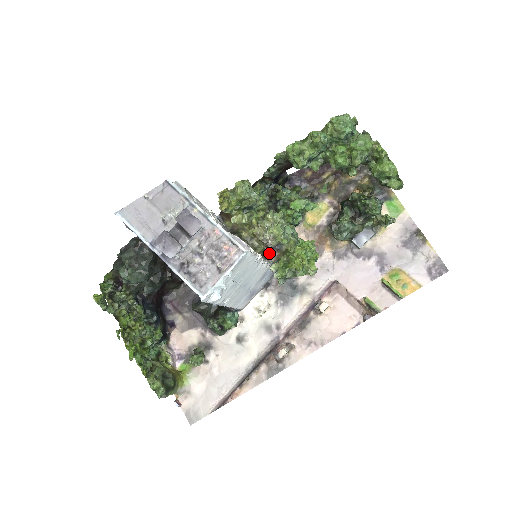
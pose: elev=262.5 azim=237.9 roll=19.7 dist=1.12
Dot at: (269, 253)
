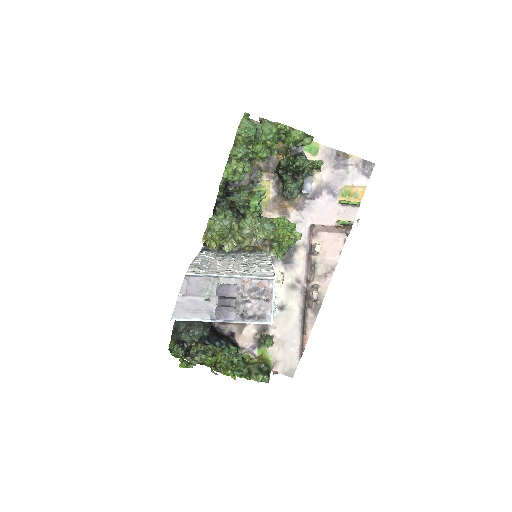
Dot at: (261, 247)
